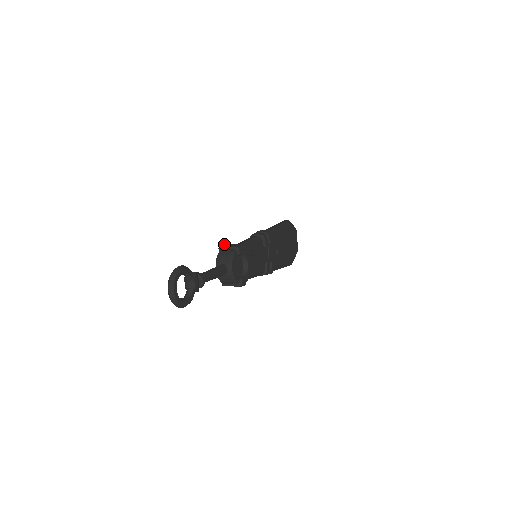
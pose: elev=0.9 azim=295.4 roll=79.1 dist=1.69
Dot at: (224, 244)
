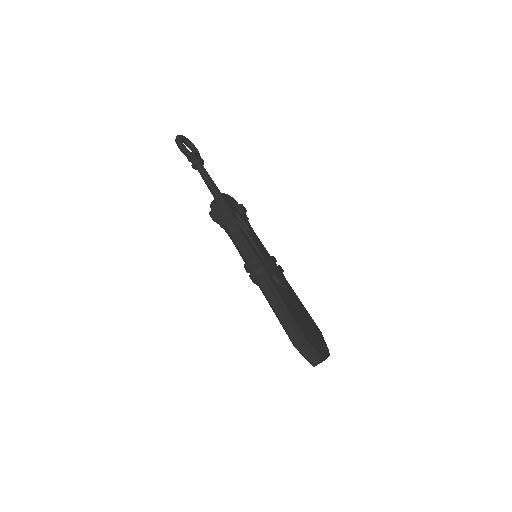
Dot at: occluded
